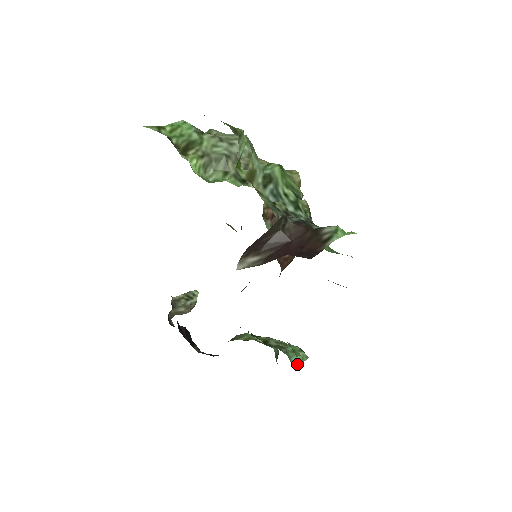
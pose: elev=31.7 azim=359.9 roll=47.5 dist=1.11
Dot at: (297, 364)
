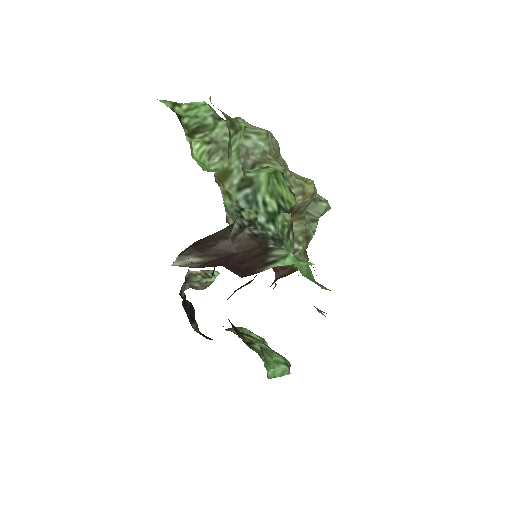
Dot at: (274, 376)
